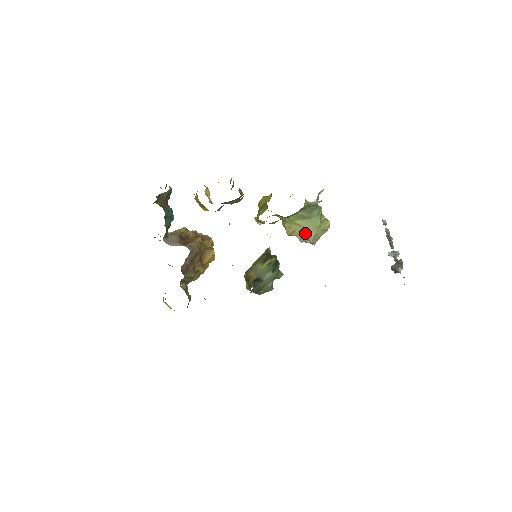
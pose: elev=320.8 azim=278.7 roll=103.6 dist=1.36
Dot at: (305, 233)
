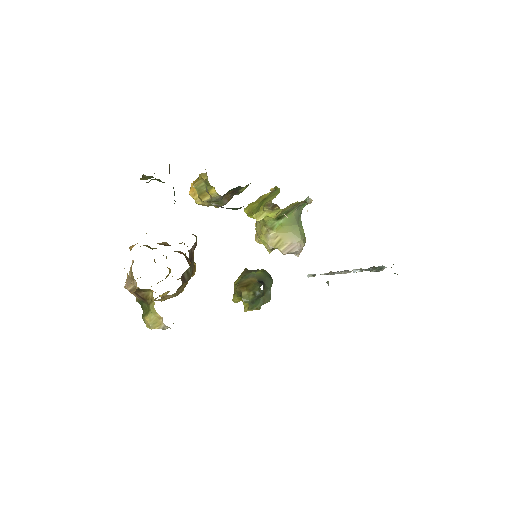
Dot at: (294, 239)
